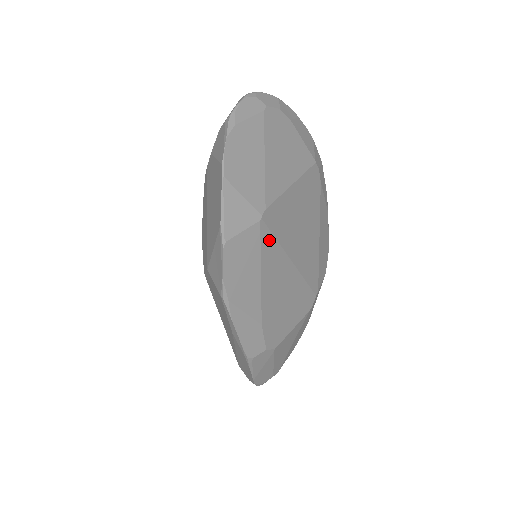
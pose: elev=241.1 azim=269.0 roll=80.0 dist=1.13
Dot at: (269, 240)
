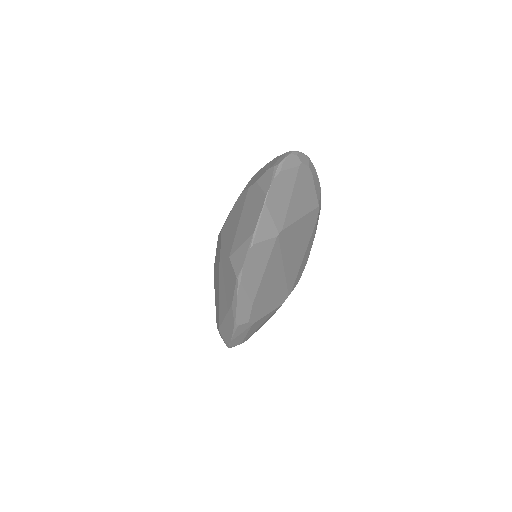
Dot at: (277, 250)
